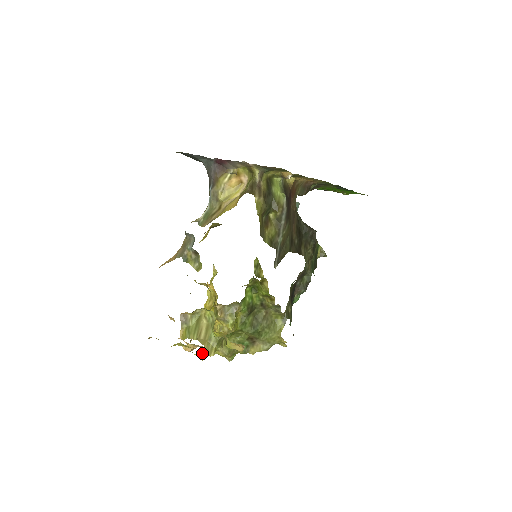
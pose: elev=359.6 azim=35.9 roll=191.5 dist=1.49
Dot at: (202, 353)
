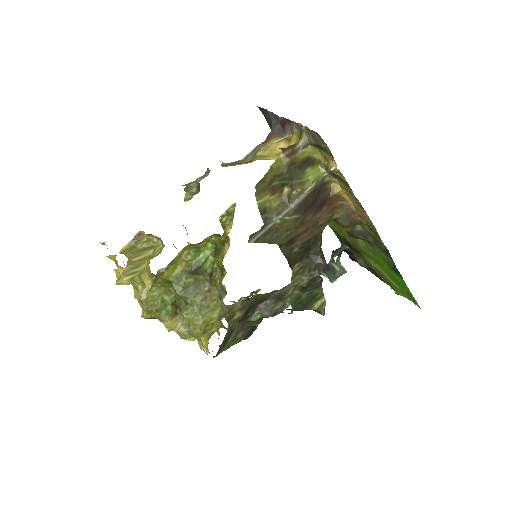
Dot at: occluded
